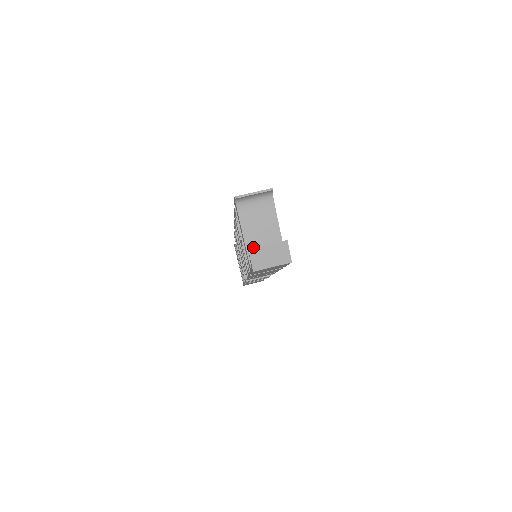
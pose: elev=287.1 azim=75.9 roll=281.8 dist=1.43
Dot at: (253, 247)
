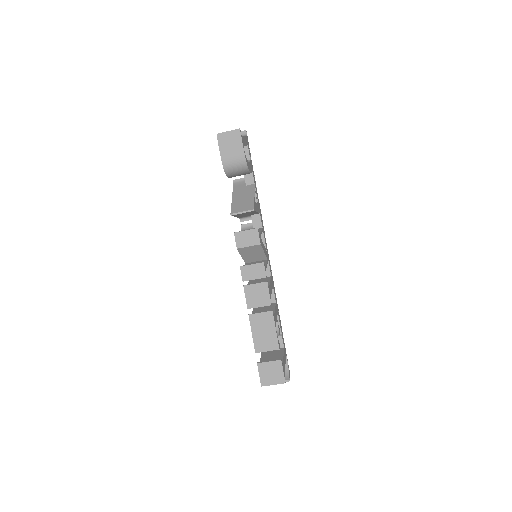
Dot at: occluded
